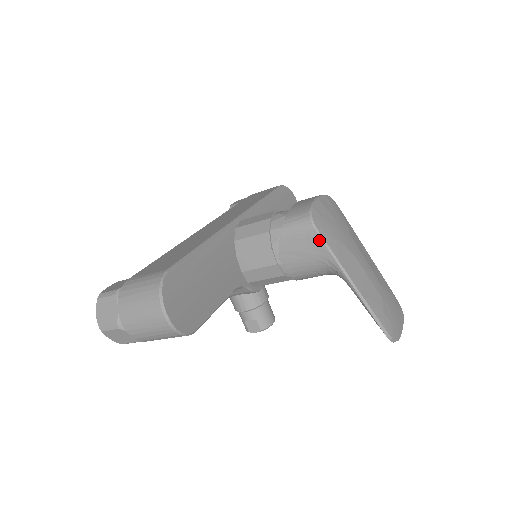
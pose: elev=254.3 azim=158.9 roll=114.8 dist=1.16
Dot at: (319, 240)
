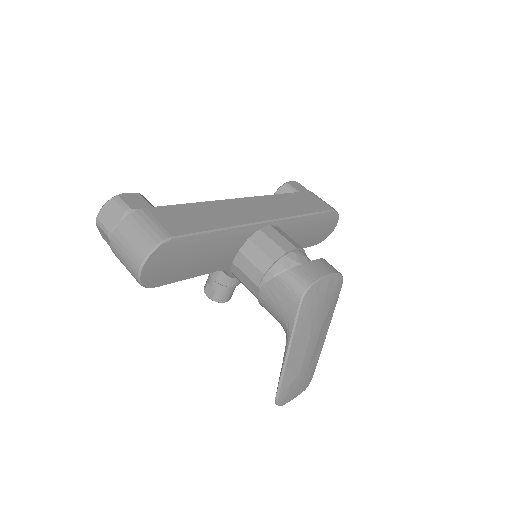
Dot at: (296, 309)
